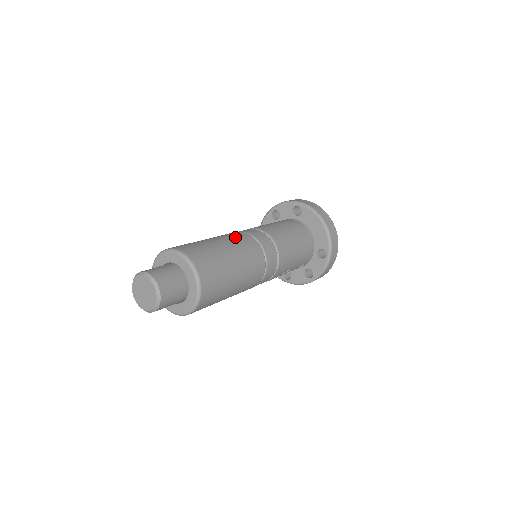
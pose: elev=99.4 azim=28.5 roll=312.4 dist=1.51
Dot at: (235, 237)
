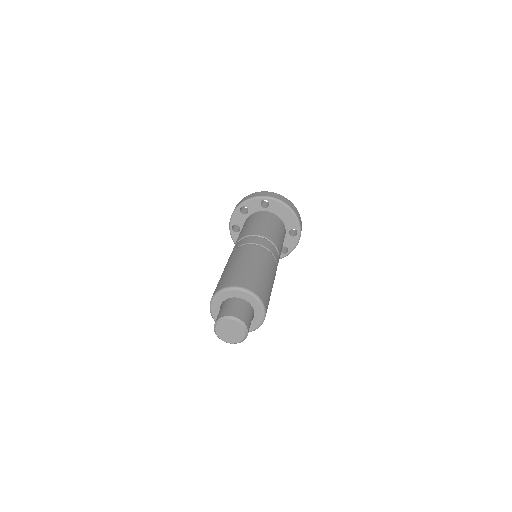
Dot at: (253, 253)
